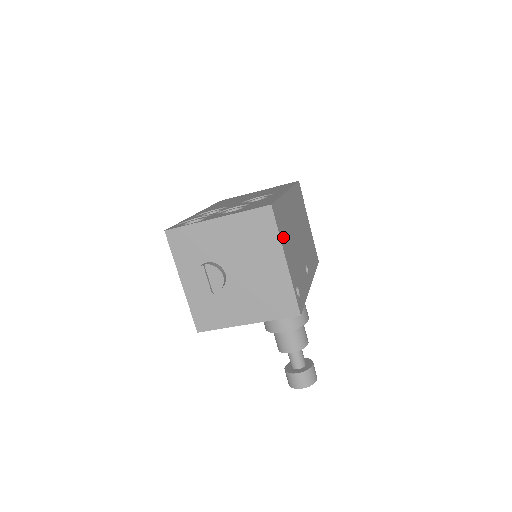
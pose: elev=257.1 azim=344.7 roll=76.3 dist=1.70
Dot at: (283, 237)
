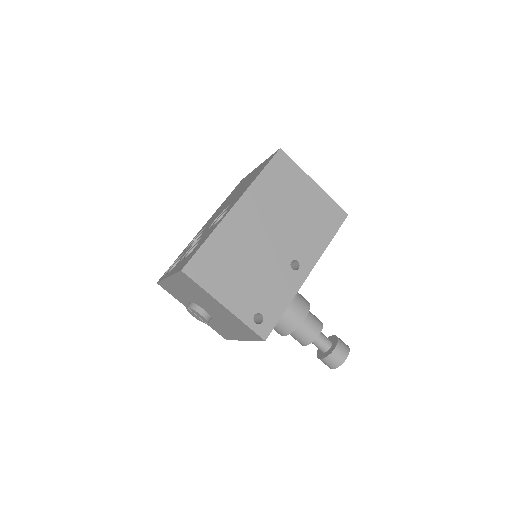
Dot at: (216, 283)
